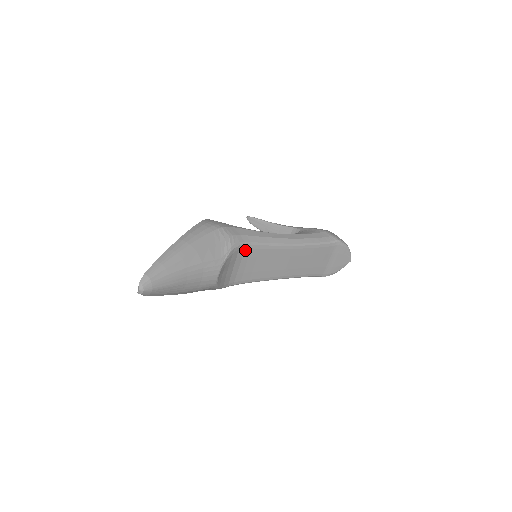
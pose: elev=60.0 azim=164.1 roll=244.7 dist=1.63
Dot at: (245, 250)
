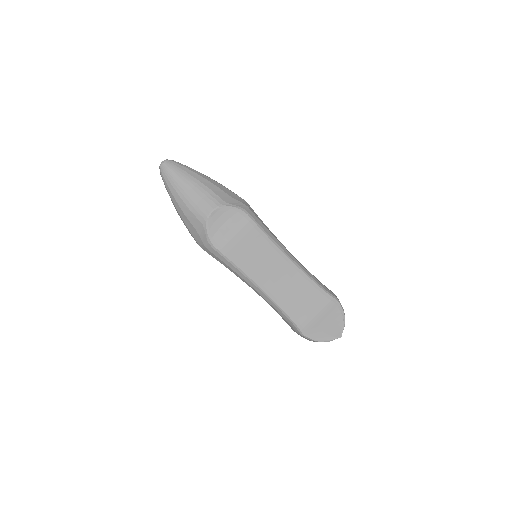
Dot at: (248, 224)
